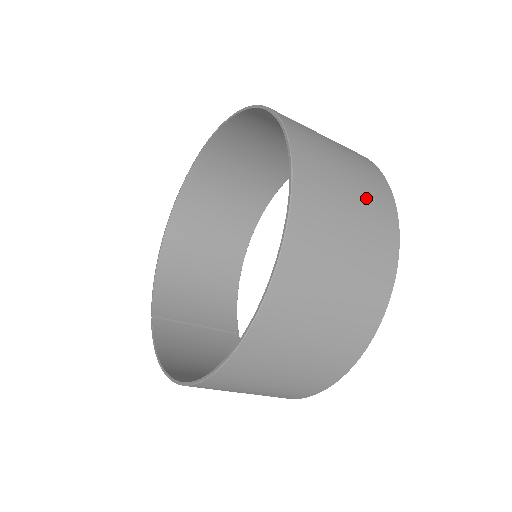
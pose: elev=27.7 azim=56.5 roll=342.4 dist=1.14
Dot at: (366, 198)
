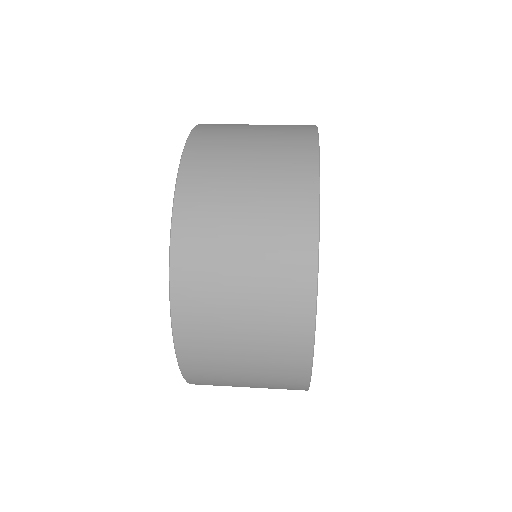
Dot at: occluded
